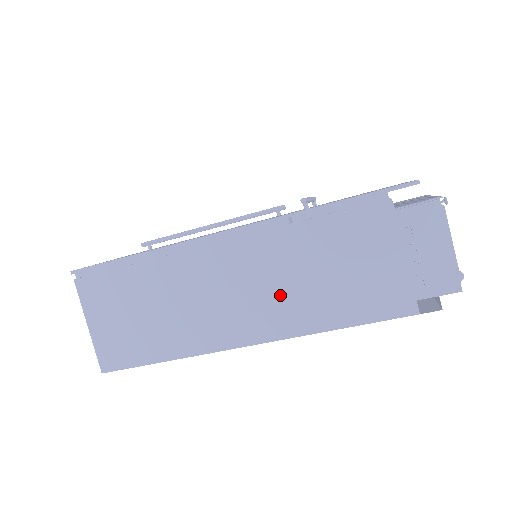
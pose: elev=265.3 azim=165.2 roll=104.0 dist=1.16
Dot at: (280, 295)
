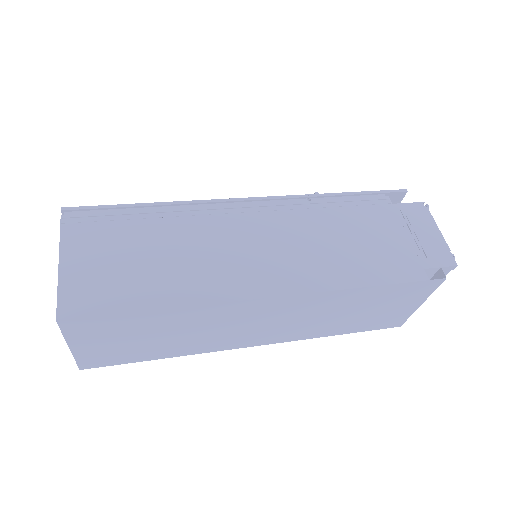
Dot at: (301, 253)
